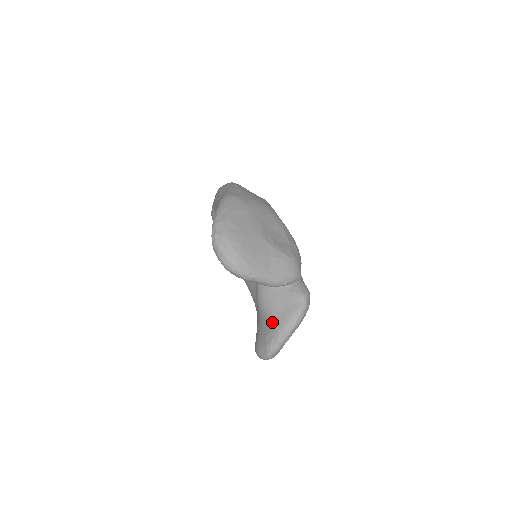
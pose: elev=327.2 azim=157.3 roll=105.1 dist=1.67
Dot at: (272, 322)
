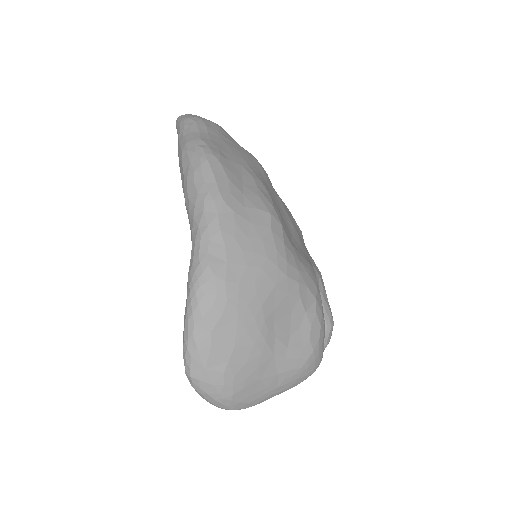
Dot at: occluded
